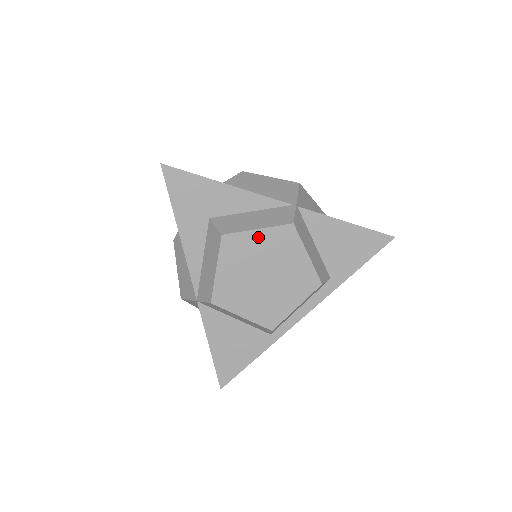
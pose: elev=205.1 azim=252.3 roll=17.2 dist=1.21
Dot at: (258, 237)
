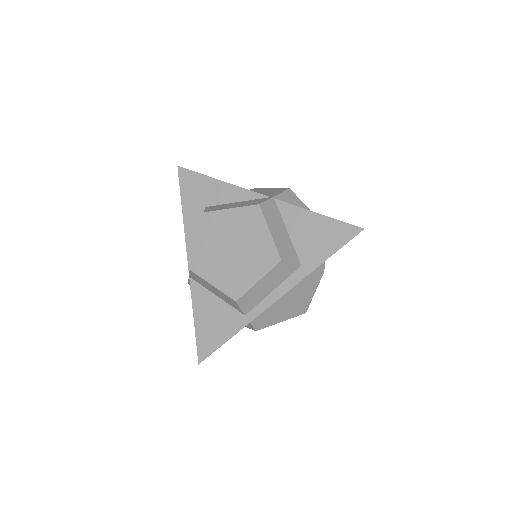
Dot at: (230, 215)
